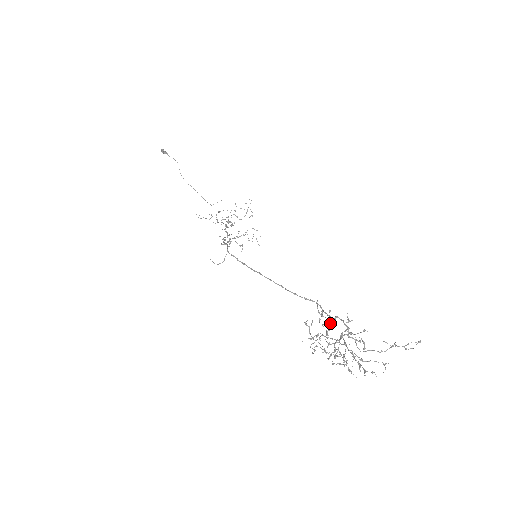
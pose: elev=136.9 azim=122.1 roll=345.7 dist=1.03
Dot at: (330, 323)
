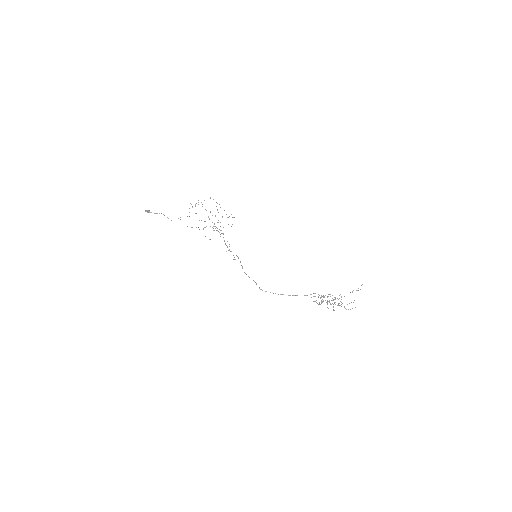
Dot at: (327, 304)
